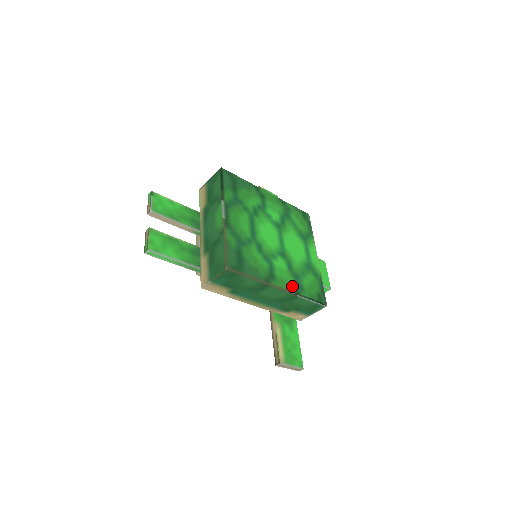
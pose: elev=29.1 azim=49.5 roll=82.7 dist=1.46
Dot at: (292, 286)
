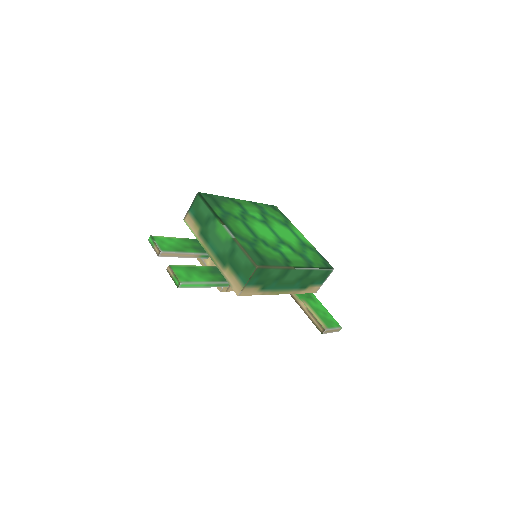
Dot at: (304, 263)
